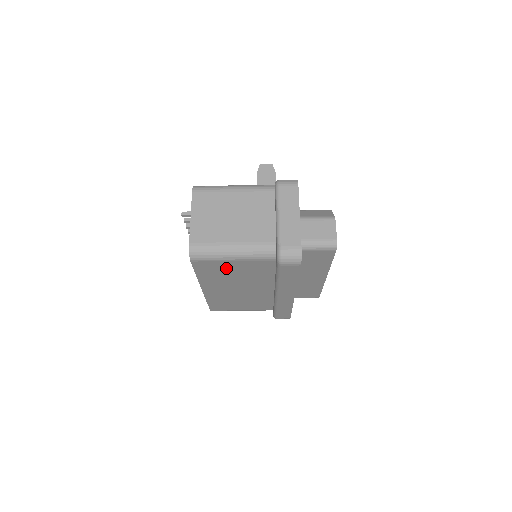
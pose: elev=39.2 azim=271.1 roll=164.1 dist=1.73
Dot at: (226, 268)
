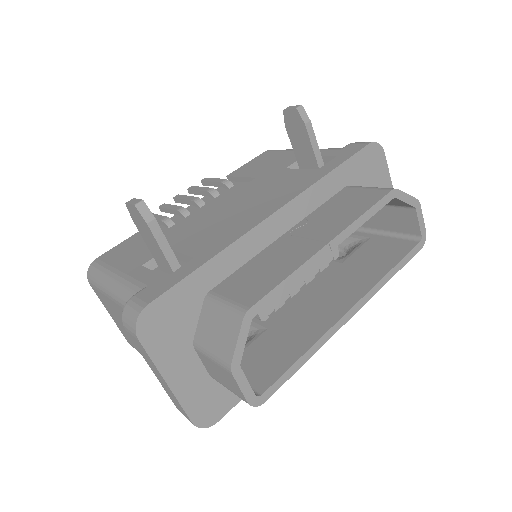
Dot at: occluded
